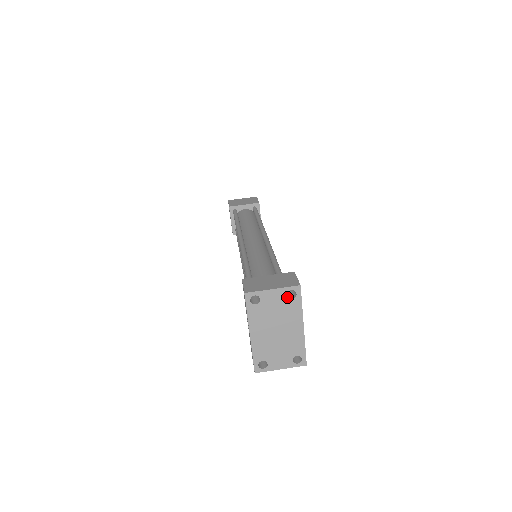
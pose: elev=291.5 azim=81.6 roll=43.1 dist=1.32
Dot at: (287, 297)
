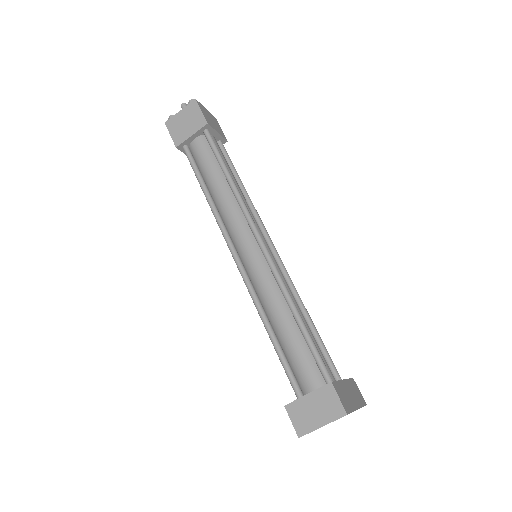
Dot at: occluded
